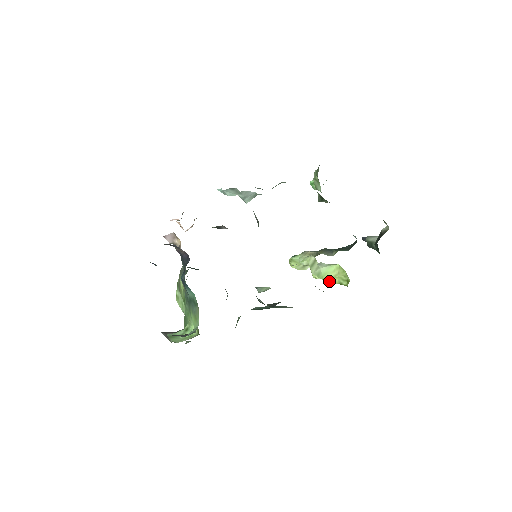
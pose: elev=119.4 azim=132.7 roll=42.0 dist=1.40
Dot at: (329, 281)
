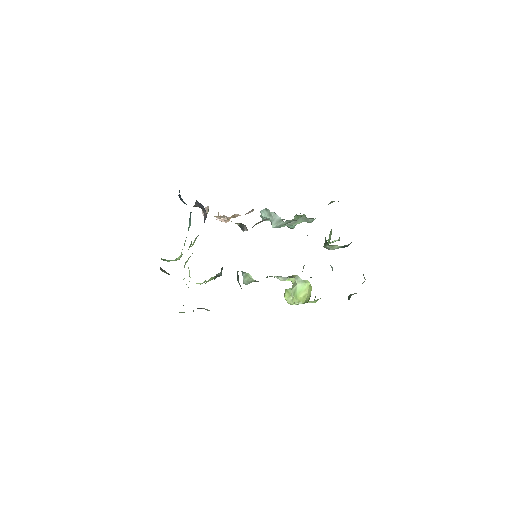
Dot at: (300, 300)
